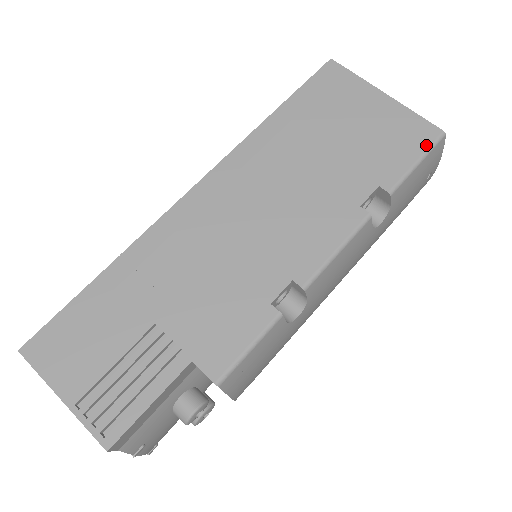
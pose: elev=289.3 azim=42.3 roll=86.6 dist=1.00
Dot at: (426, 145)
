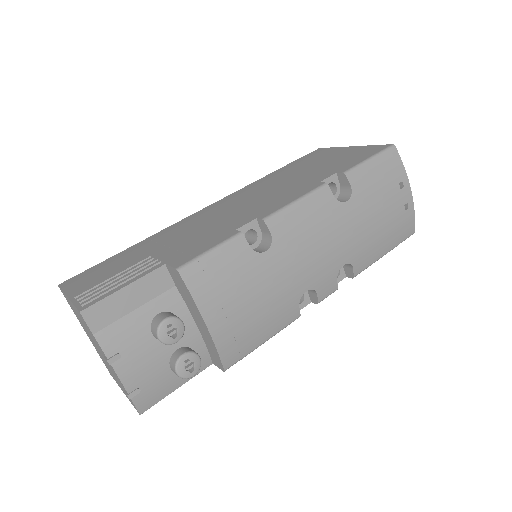
Dot at: (377, 152)
